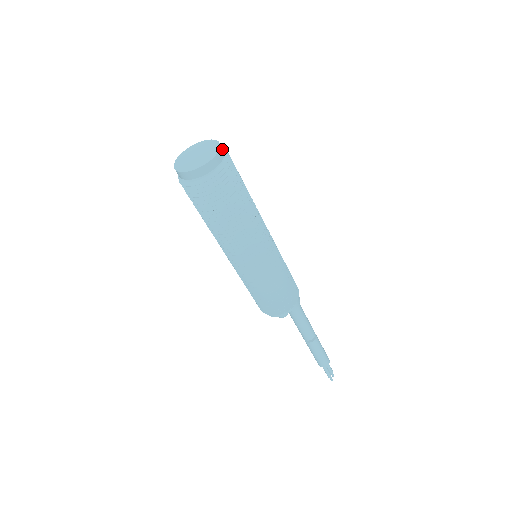
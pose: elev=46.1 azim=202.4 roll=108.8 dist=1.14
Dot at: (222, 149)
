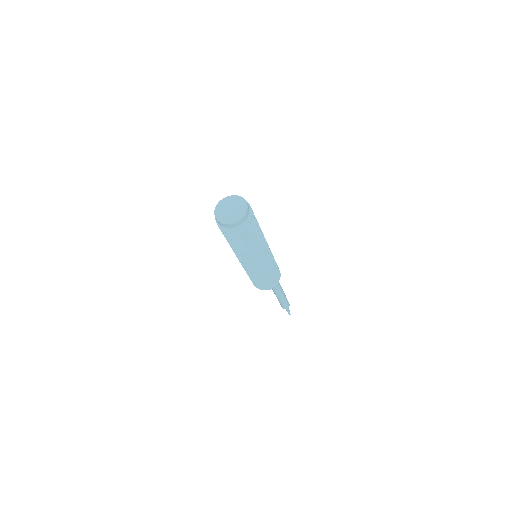
Dot at: (242, 199)
